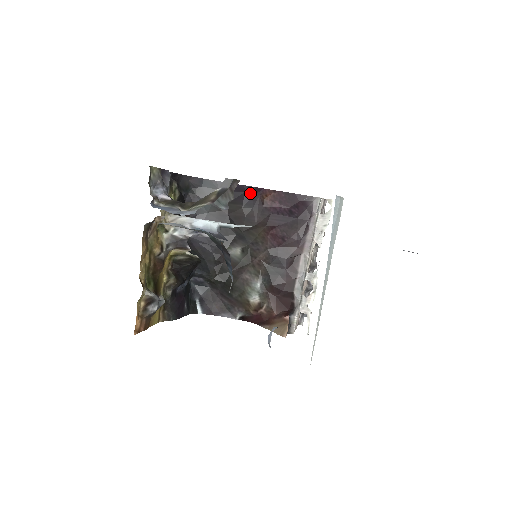
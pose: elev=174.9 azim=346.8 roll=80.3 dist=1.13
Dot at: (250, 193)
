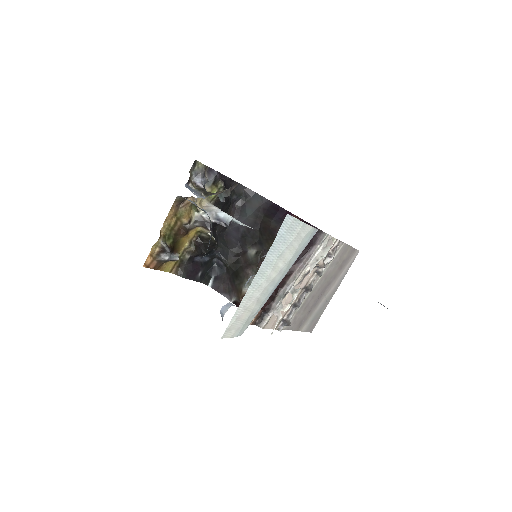
Dot at: (281, 213)
